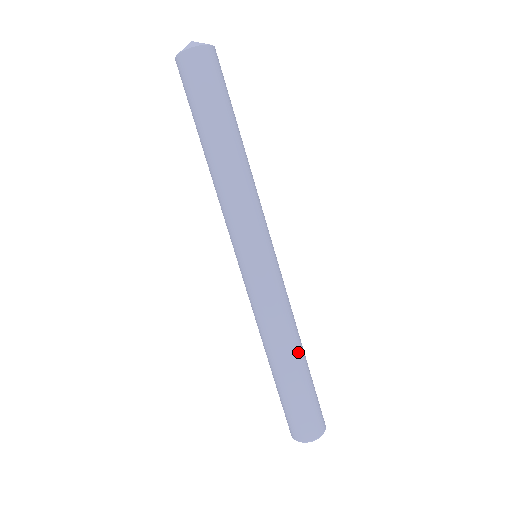
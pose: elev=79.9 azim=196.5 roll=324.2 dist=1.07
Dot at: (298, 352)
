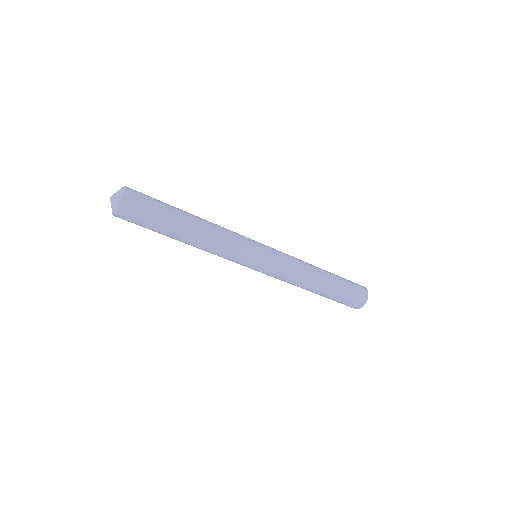
Dot at: (315, 289)
